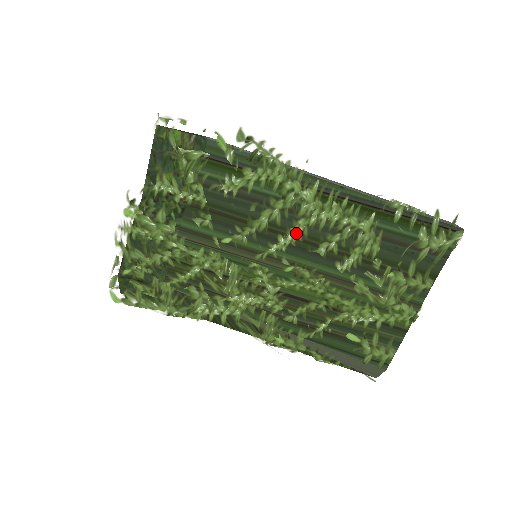
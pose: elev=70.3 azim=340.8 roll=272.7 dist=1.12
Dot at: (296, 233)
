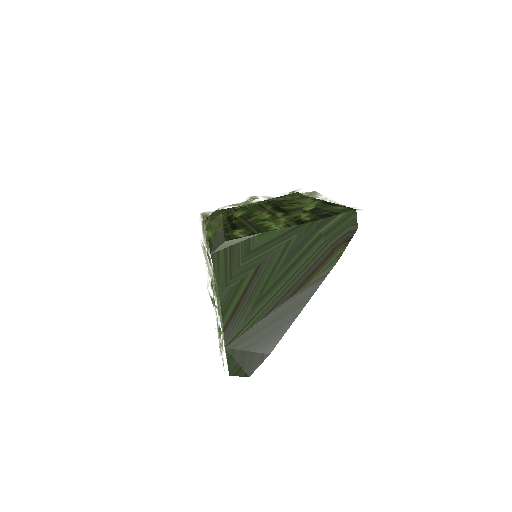
Dot at: (288, 203)
